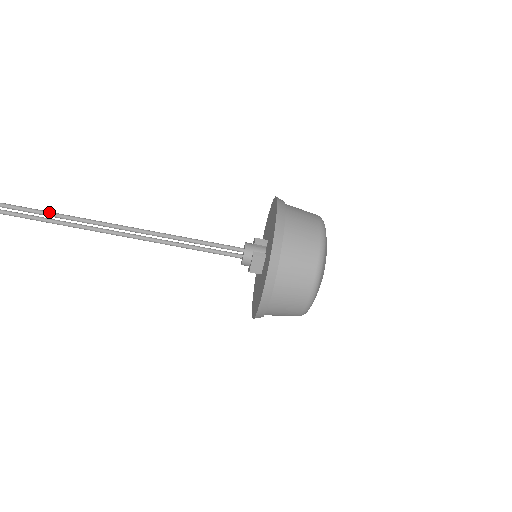
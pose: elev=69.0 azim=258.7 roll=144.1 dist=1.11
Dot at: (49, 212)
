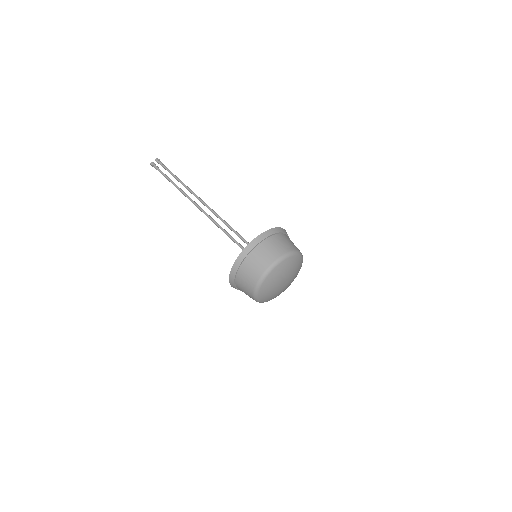
Dot at: (185, 185)
